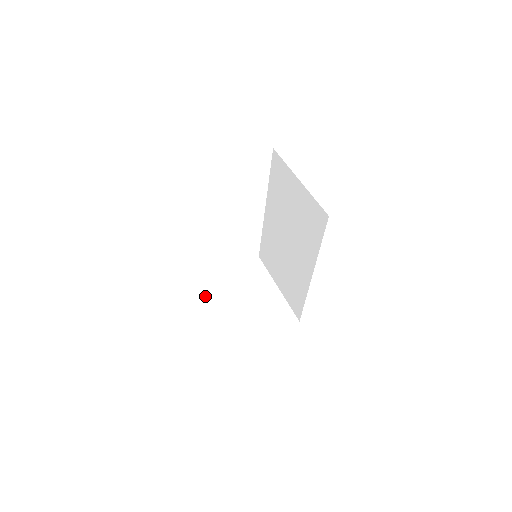
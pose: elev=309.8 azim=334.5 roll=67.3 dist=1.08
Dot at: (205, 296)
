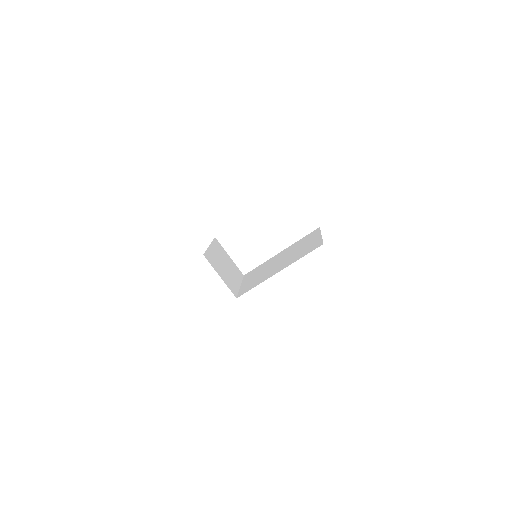
Dot at: (213, 243)
